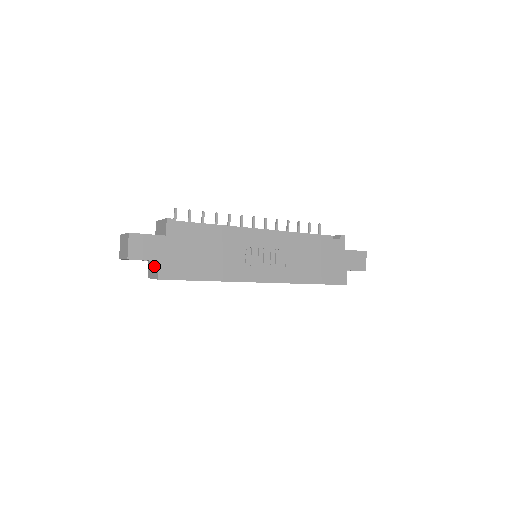
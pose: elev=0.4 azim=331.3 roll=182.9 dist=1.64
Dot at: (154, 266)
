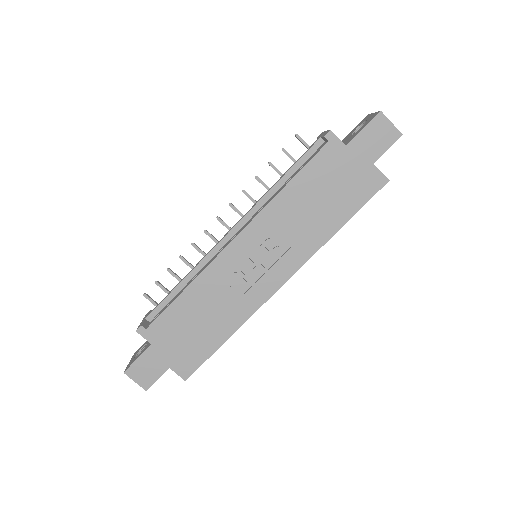
Dot at: occluded
